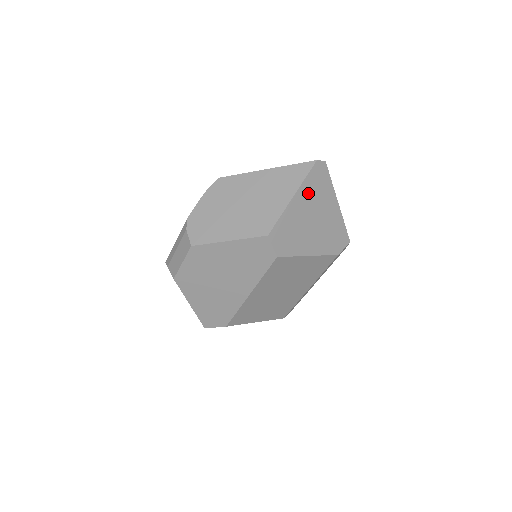
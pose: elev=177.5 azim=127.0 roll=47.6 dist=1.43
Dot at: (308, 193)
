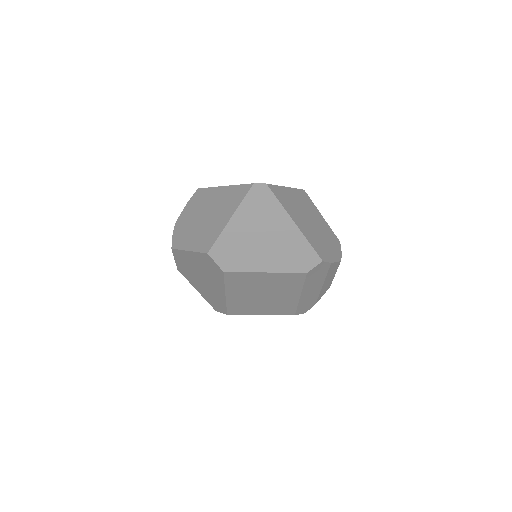
Dot at: (249, 215)
